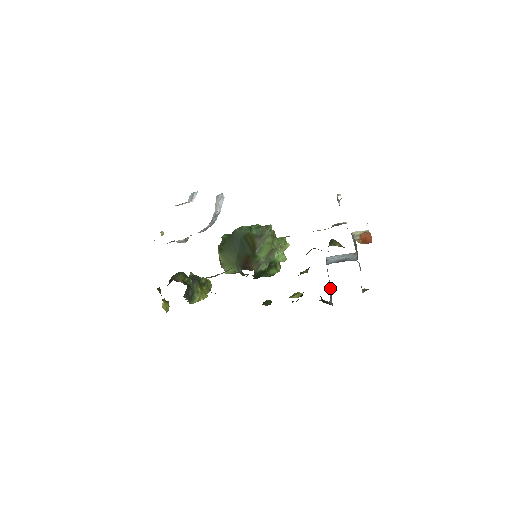
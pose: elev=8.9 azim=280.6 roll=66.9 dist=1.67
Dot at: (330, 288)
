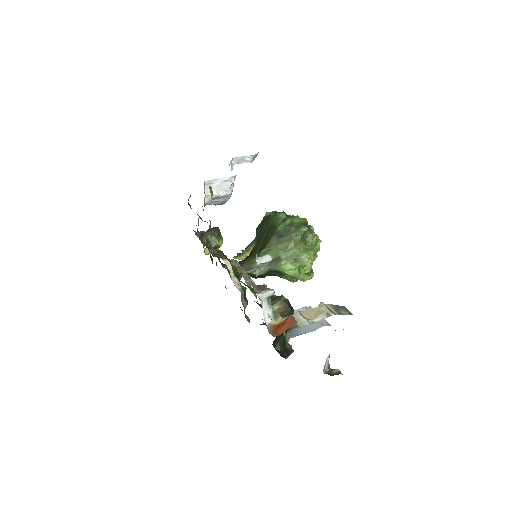
Dot at: occluded
